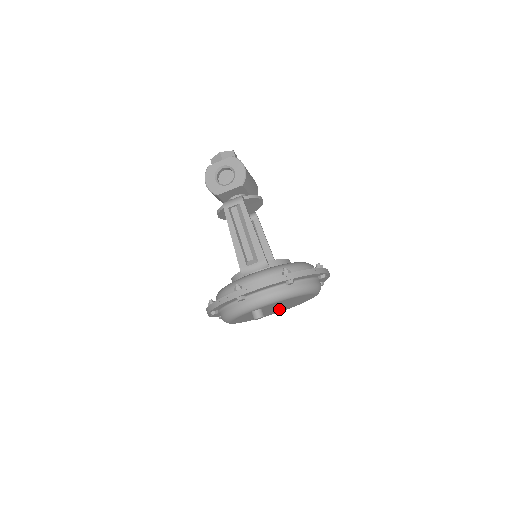
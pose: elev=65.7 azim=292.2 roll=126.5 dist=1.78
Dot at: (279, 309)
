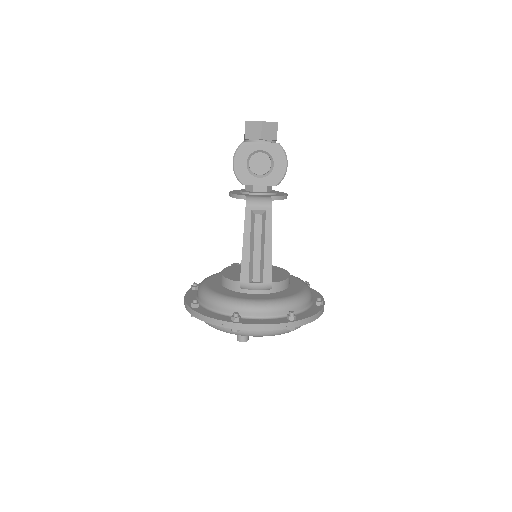
Dot at: occluded
